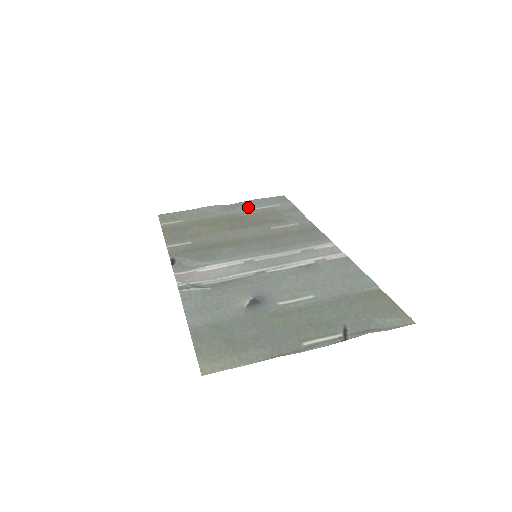
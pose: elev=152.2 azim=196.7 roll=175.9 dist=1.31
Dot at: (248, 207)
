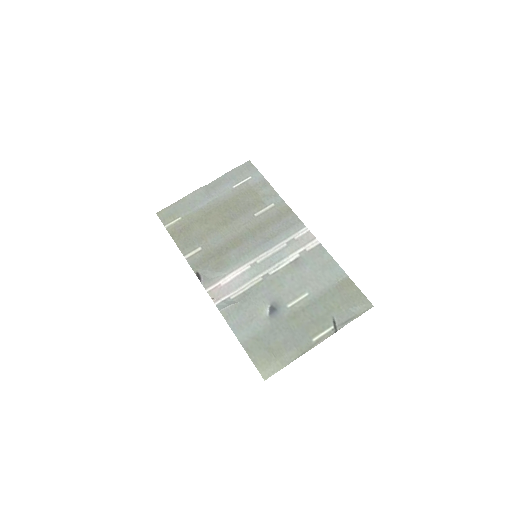
Dot at: (226, 186)
